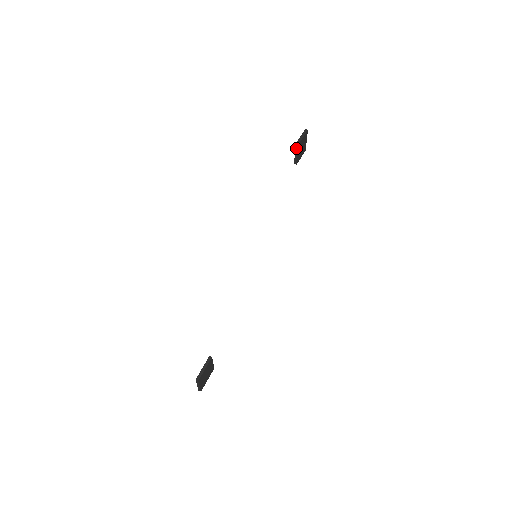
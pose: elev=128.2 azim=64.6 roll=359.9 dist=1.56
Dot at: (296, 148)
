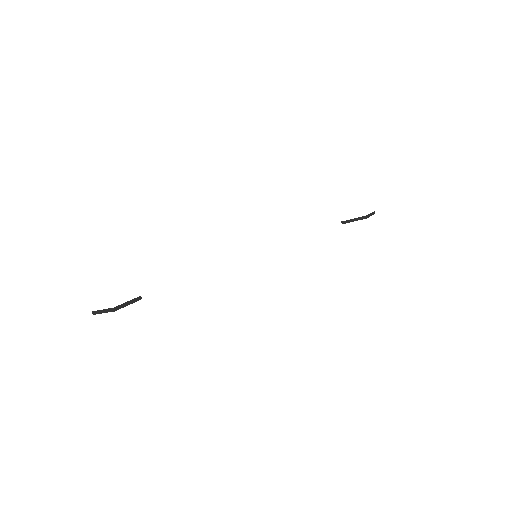
Dot at: (361, 218)
